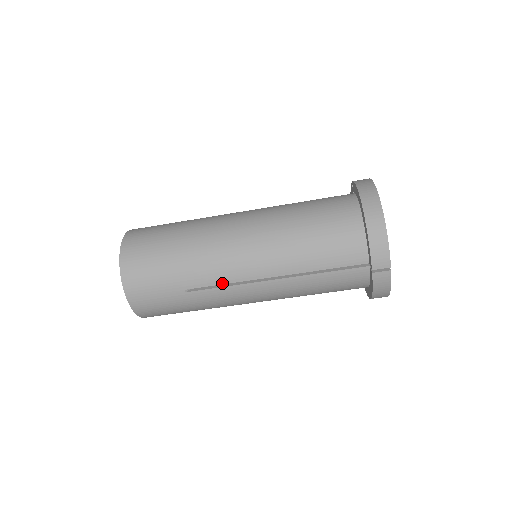
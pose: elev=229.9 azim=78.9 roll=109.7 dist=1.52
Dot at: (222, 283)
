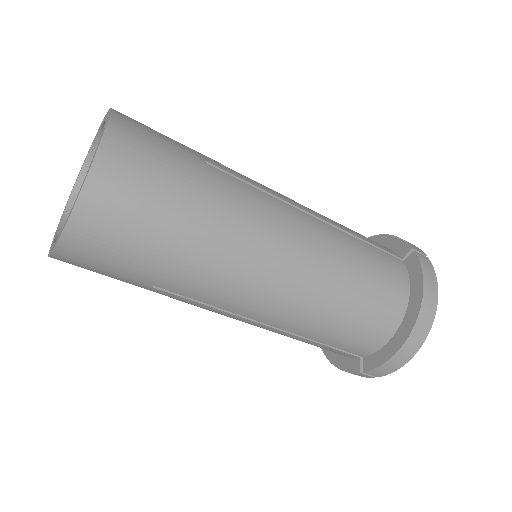
Dot at: (209, 303)
